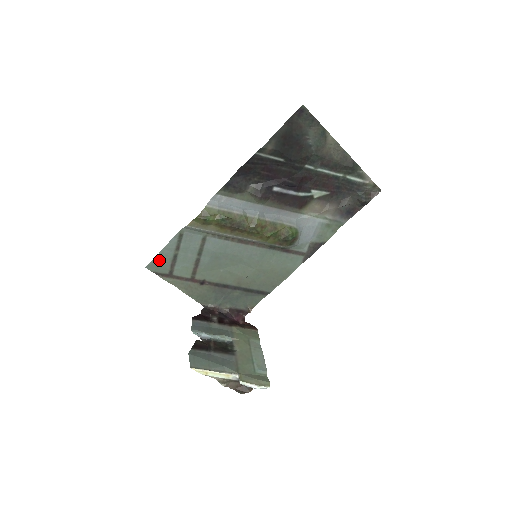
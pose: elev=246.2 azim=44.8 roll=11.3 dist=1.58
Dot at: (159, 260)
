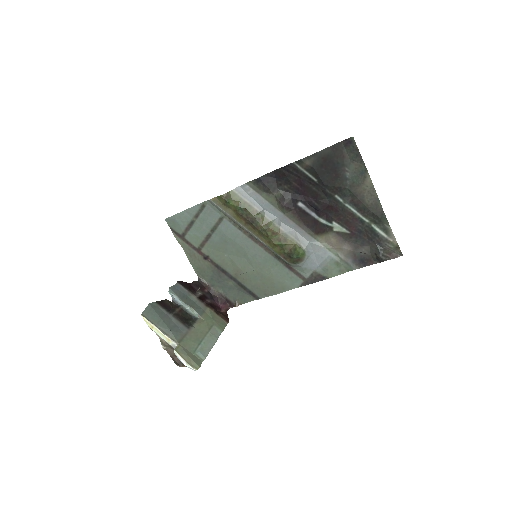
Dot at: (178, 218)
